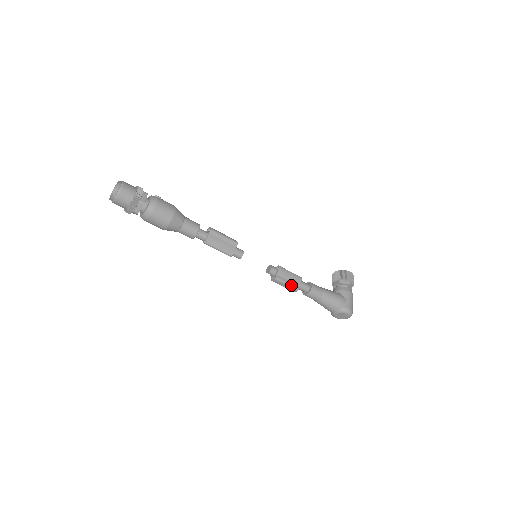
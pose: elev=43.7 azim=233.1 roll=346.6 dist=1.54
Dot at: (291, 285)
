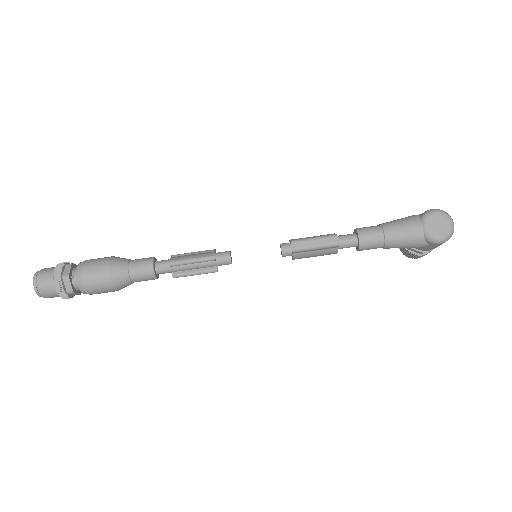
Dot at: (321, 237)
